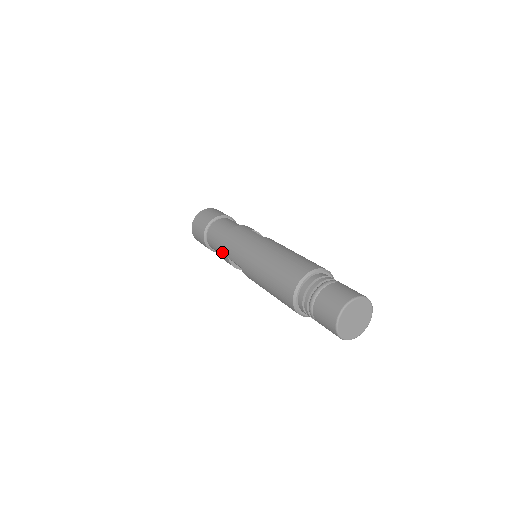
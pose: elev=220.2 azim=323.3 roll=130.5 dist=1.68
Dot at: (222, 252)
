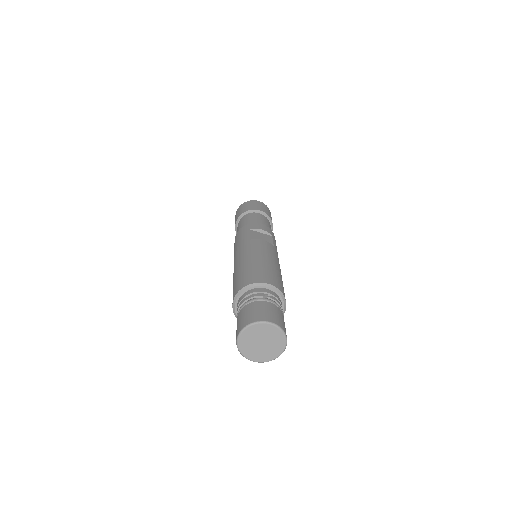
Dot at: occluded
